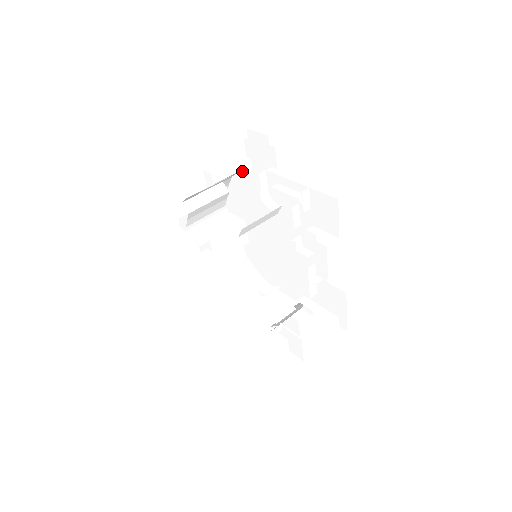
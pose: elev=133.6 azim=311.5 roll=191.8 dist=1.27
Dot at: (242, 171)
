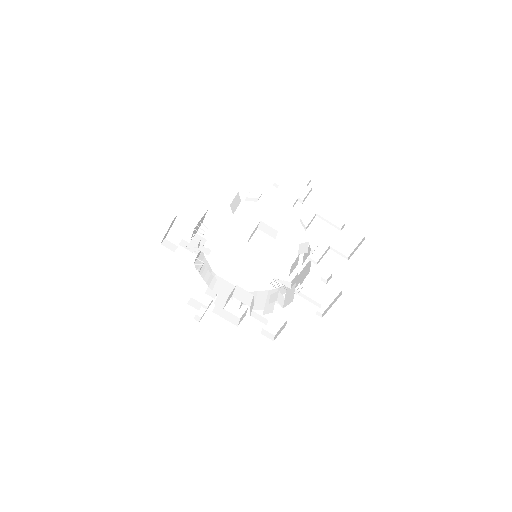
Dot at: occluded
